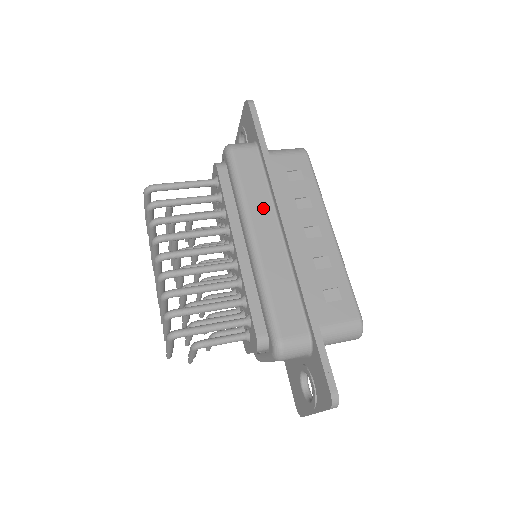
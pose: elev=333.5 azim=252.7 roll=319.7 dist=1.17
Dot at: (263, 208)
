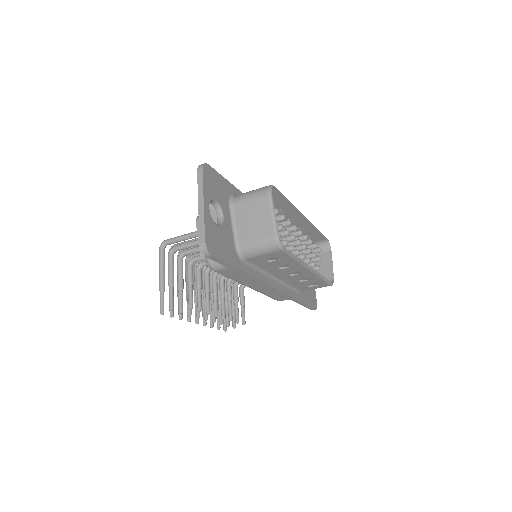
Dot at: occluded
